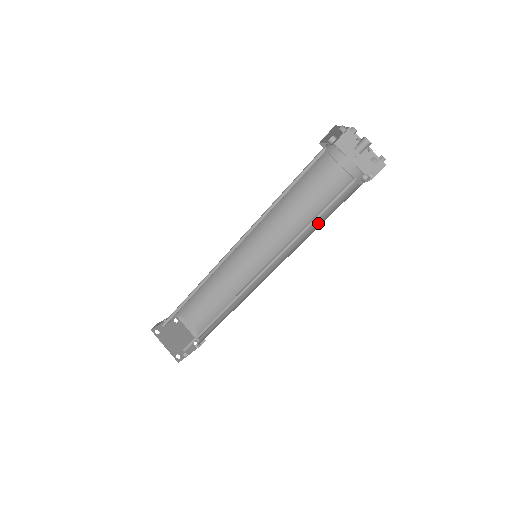
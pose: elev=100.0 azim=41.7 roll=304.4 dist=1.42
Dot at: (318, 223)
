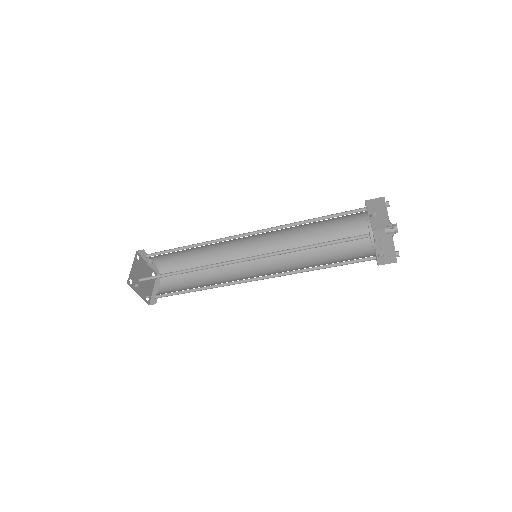
Dot at: occluded
